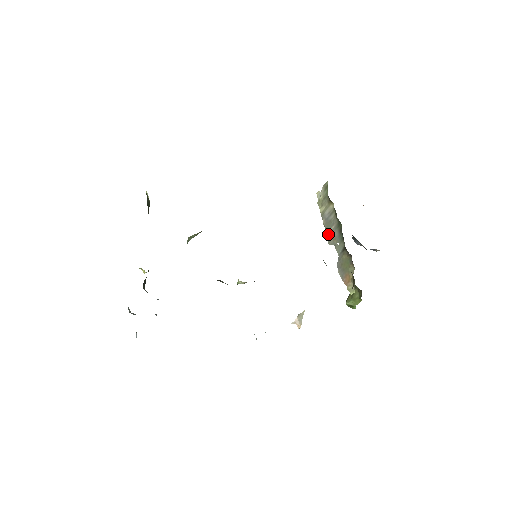
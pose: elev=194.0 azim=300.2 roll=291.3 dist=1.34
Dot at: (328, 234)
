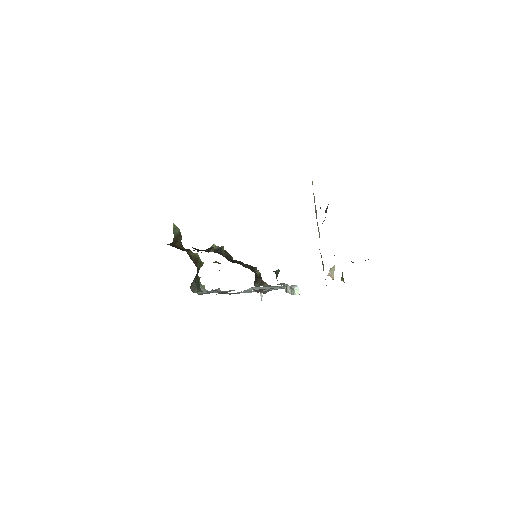
Dot at: occluded
